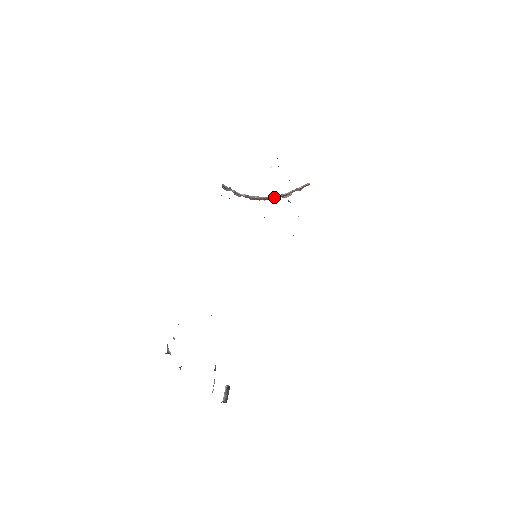
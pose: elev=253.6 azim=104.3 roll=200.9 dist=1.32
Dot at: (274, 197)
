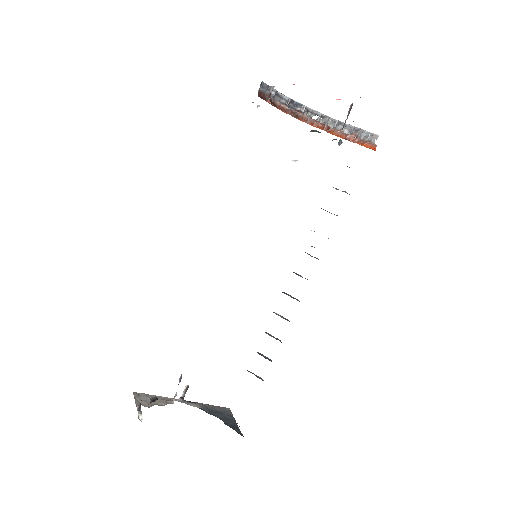
Dot at: (324, 129)
